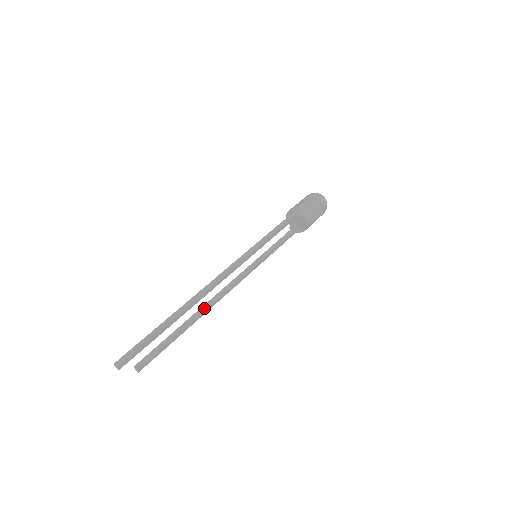
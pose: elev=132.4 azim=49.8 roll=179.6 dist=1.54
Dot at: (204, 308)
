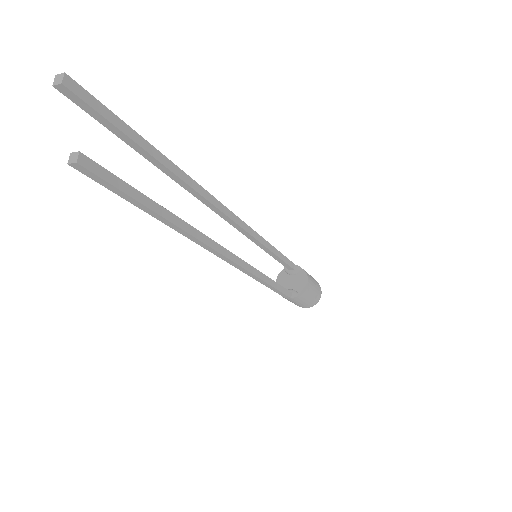
Dot at: (194, 229)
